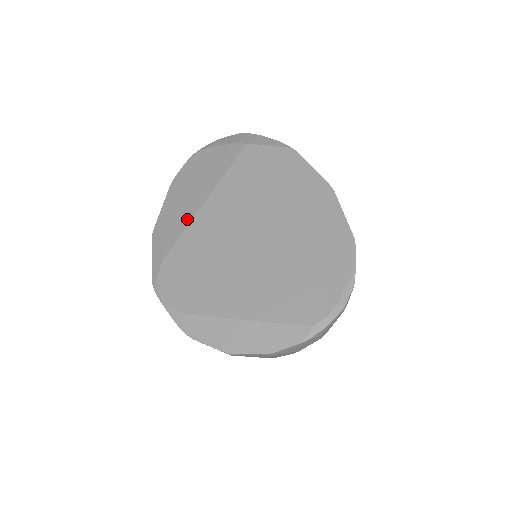
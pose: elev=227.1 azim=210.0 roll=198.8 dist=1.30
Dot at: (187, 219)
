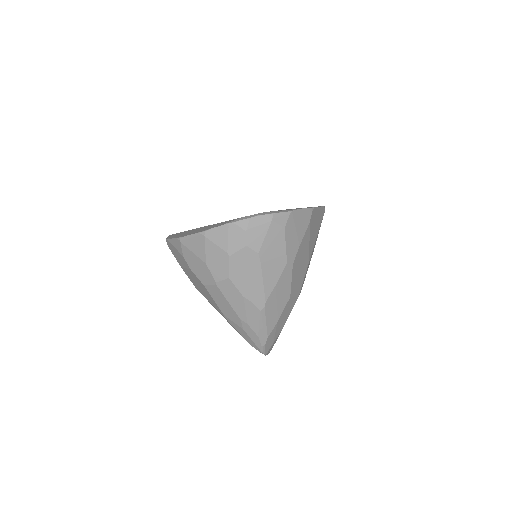
Dot at: occluded
